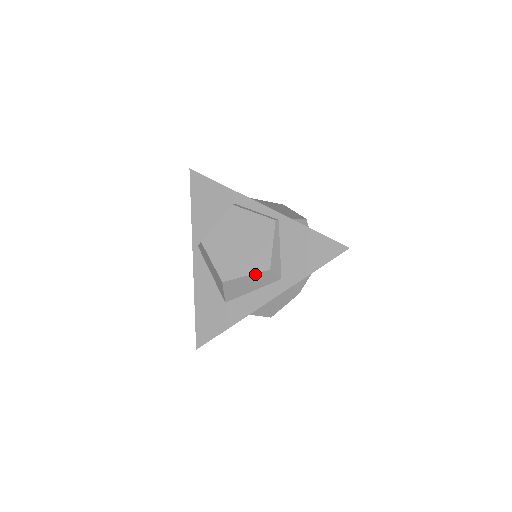
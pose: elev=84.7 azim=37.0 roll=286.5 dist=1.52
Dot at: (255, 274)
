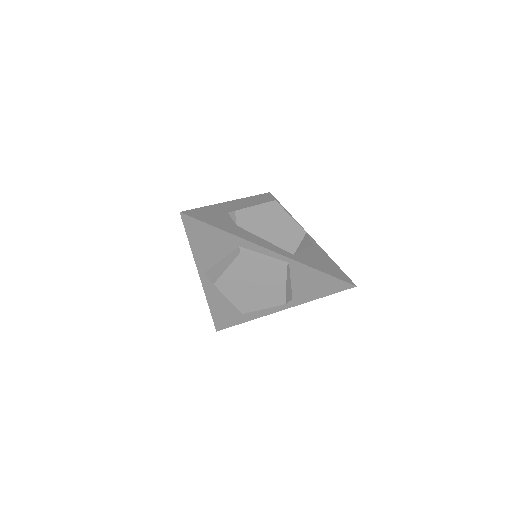
Dot at: occluded
